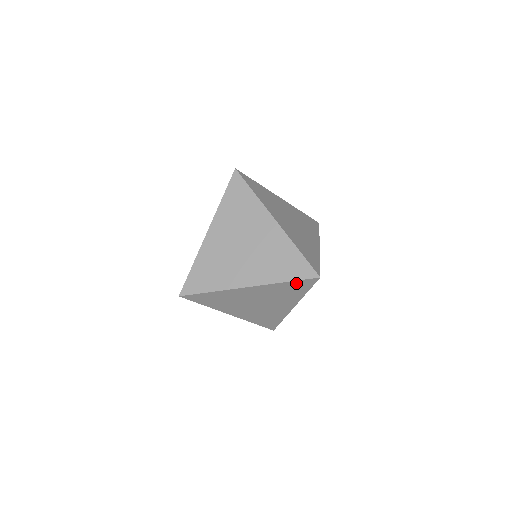
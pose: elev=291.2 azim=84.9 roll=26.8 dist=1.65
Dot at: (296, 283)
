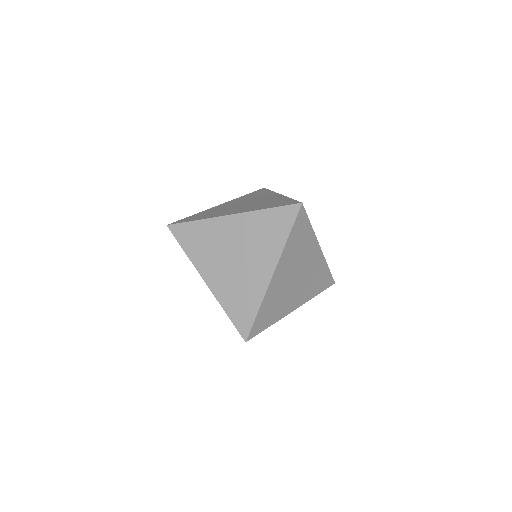
Dot at: (295, 228)
